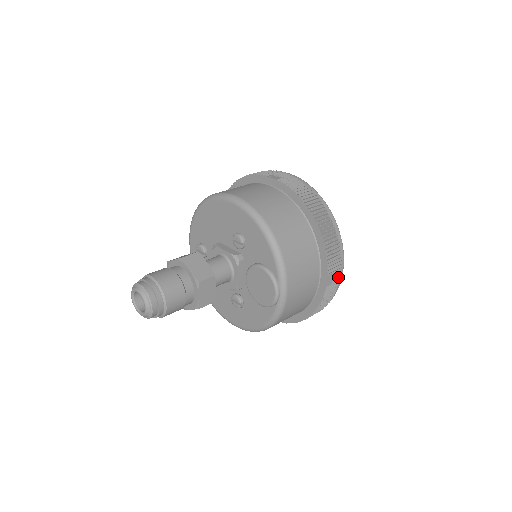
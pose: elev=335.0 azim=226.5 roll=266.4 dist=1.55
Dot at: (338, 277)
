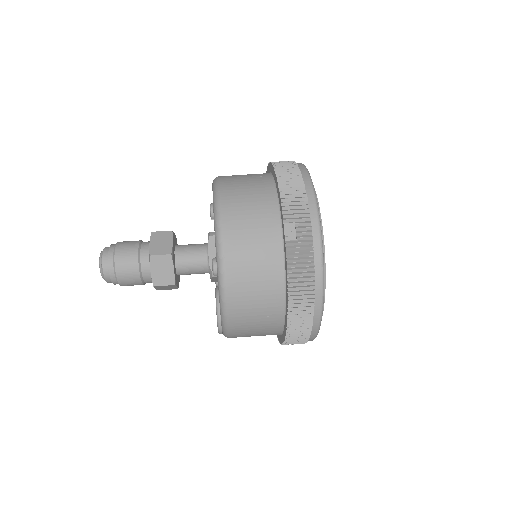
Dot at: occluded
